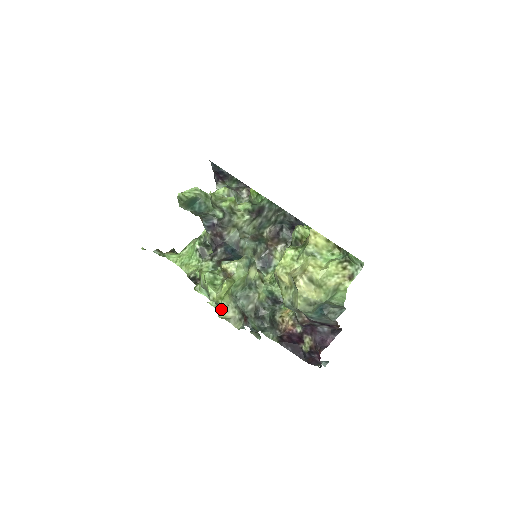
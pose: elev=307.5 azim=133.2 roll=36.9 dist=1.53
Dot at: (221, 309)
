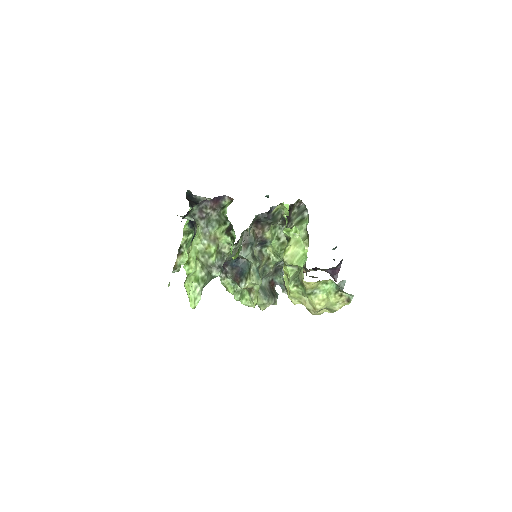
Dot at: (260, 308)
